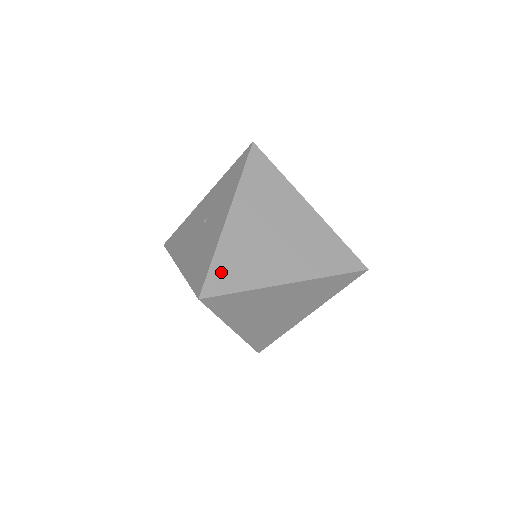
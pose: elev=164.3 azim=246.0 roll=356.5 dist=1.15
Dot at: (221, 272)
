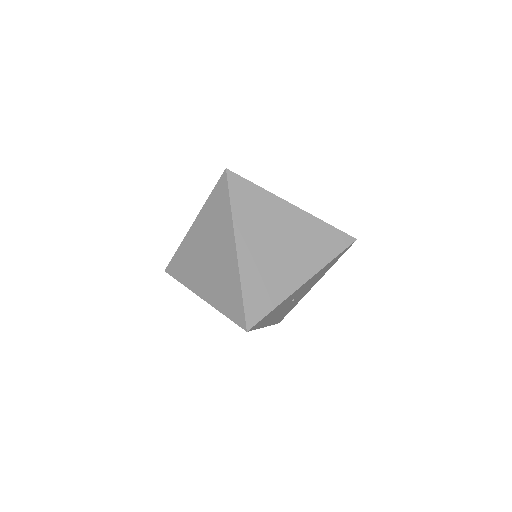
Dot at: occluded
